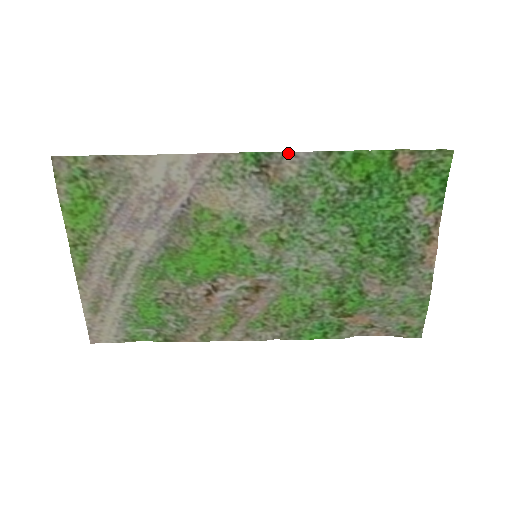
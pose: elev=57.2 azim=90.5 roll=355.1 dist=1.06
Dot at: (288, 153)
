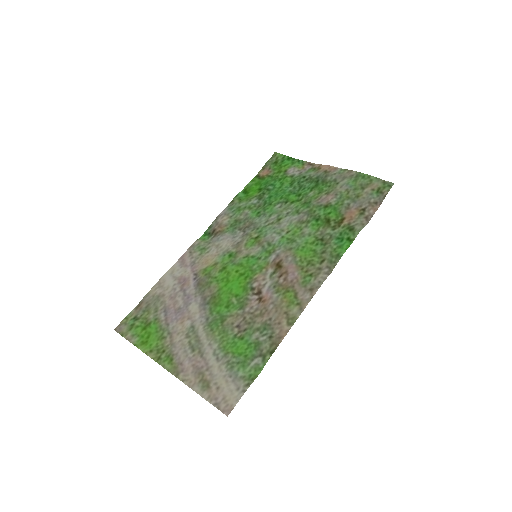
Dot at: (216, 218)
